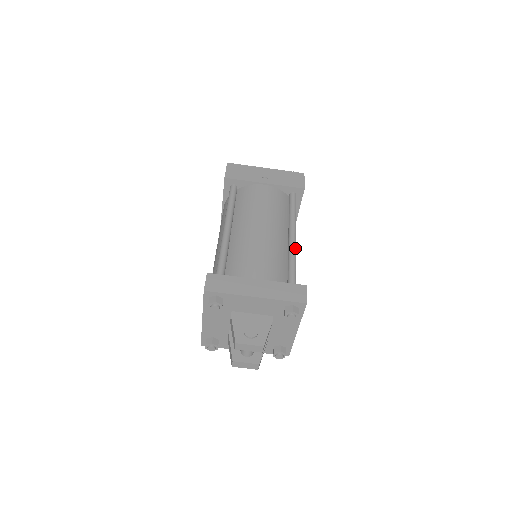
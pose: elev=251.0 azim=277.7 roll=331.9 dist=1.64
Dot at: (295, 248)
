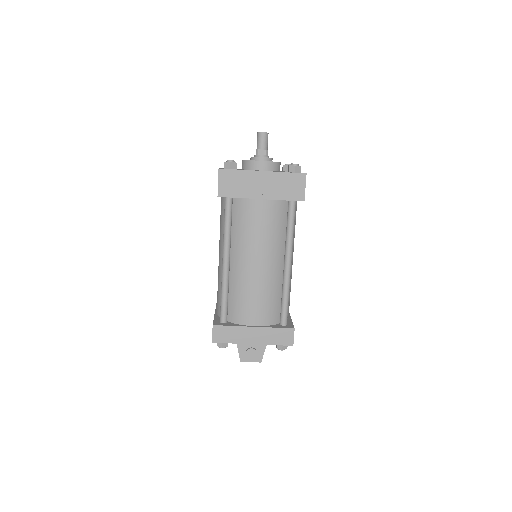
Dot at: (289, 279)
